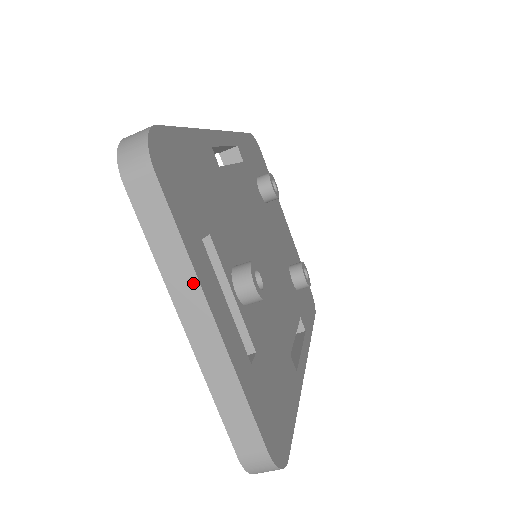
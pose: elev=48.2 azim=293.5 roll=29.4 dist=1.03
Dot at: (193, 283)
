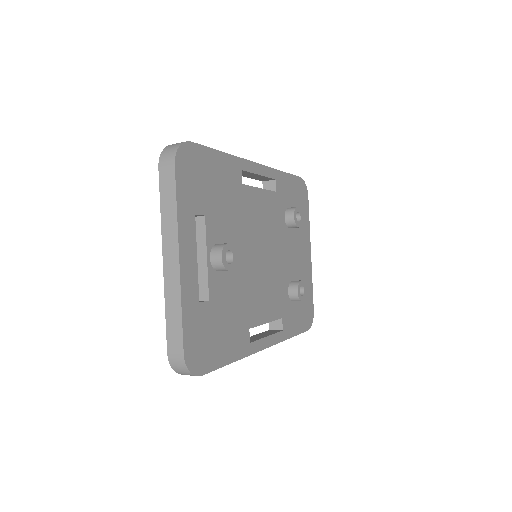
Dot at: (175, 233)
